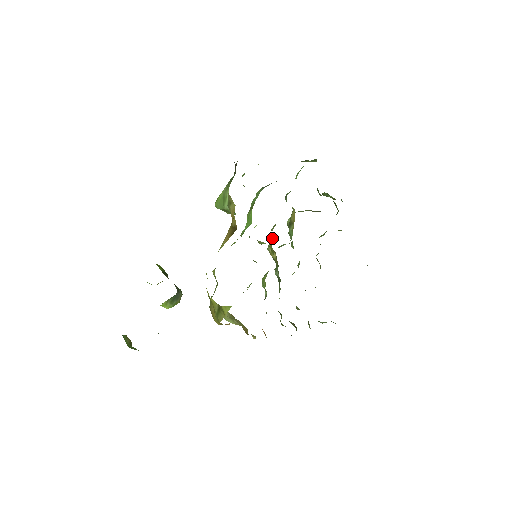
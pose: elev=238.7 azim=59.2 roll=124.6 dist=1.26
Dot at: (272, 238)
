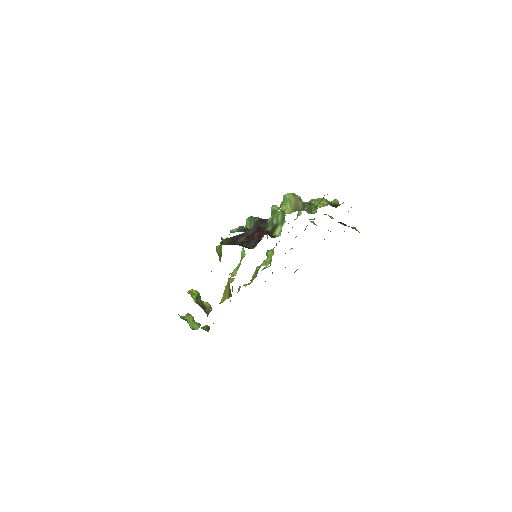
Dot at: occluded
